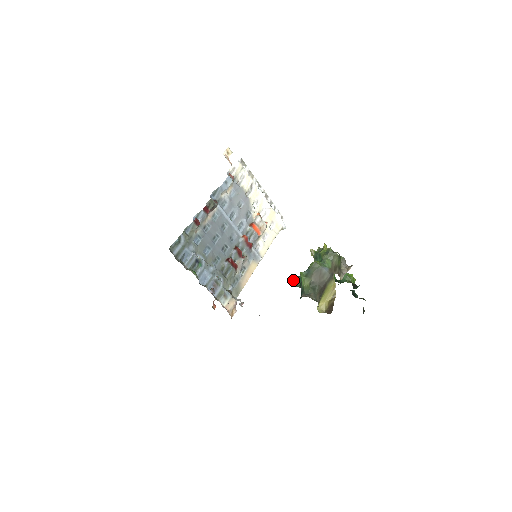
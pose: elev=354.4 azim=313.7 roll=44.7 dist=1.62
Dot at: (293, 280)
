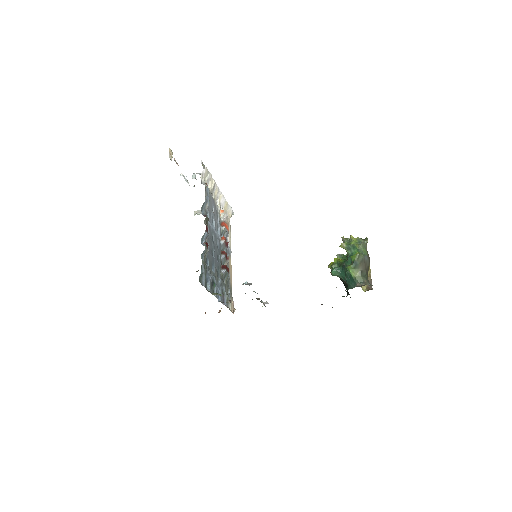
Dot at: (331, 272)
